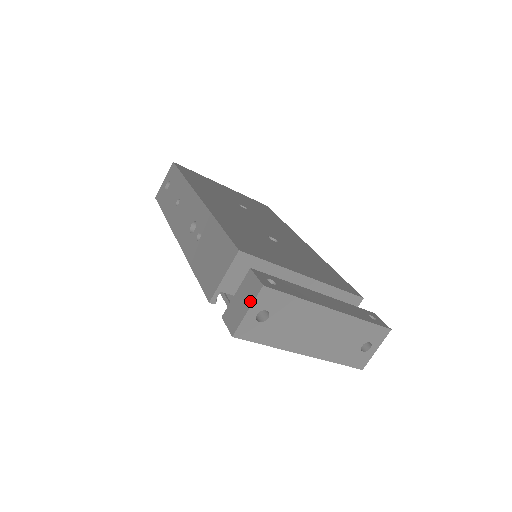
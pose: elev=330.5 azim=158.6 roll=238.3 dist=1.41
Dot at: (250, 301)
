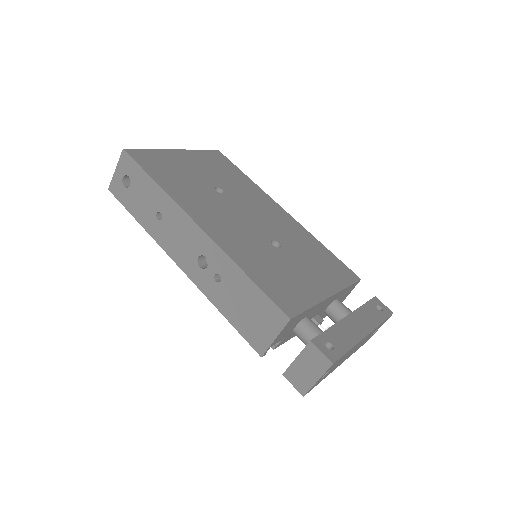
Dot at: (319, 373)
